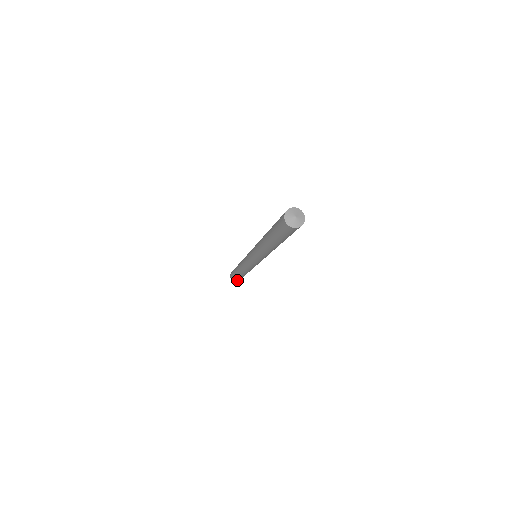
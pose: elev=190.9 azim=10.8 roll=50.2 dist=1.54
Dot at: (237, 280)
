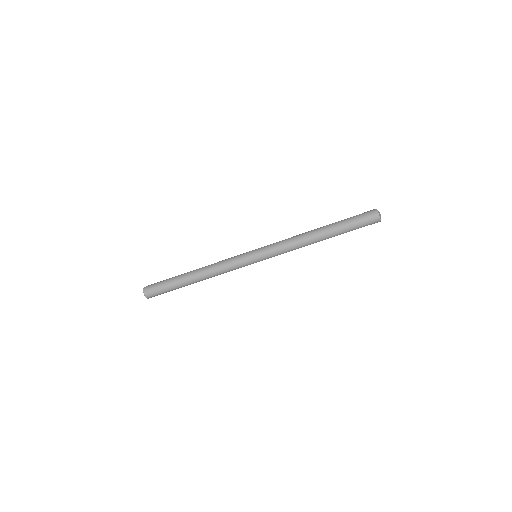
Dot at: (156, 295)
